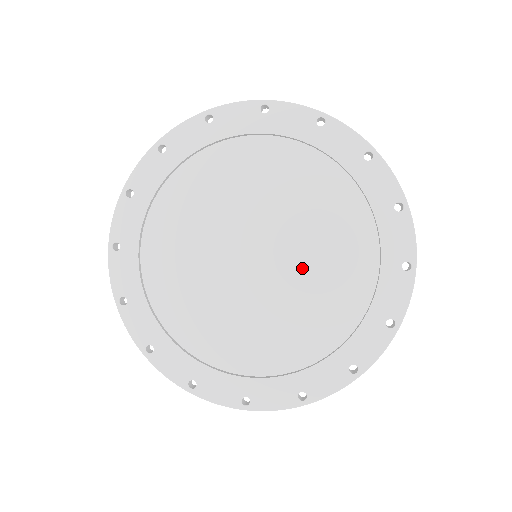
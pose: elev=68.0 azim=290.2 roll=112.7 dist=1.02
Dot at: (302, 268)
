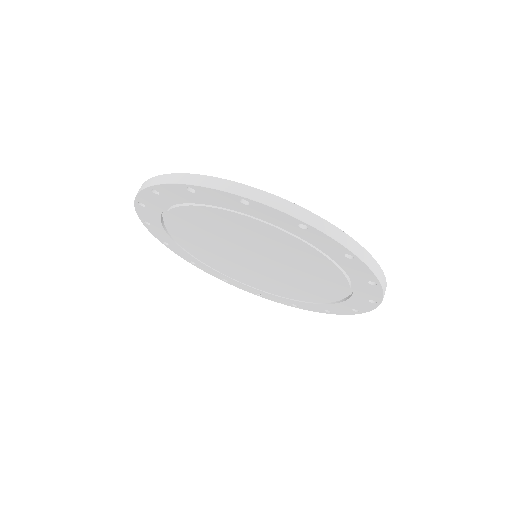
Dot at: (285, 263)
